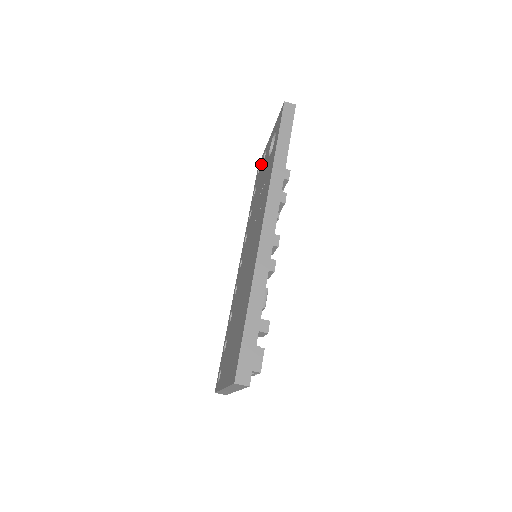
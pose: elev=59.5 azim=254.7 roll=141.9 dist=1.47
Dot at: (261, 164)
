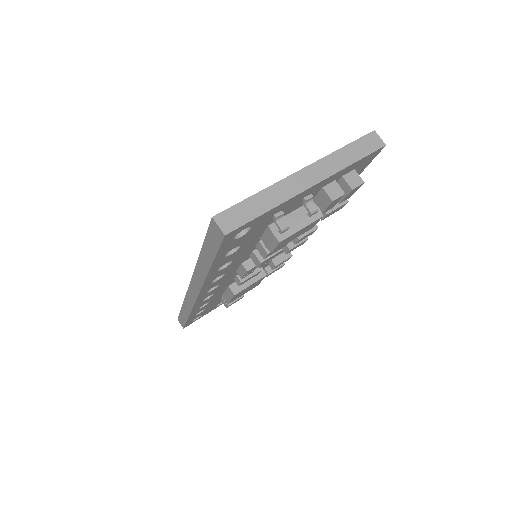
Dot at: occluded
